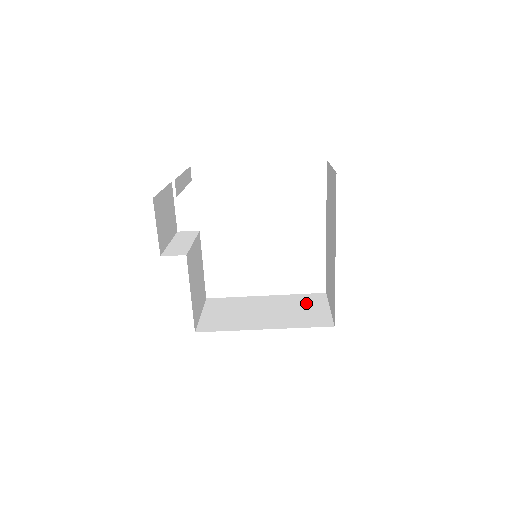
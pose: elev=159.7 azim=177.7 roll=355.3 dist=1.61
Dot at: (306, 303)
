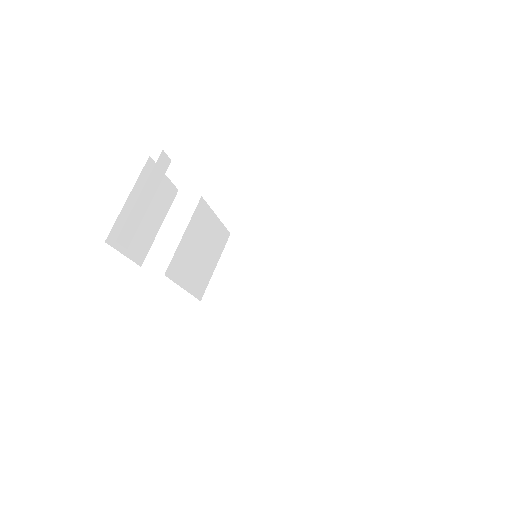
Dot at: (325, 286)
